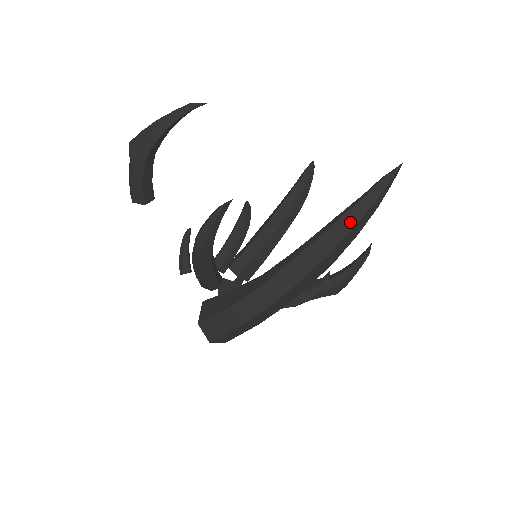
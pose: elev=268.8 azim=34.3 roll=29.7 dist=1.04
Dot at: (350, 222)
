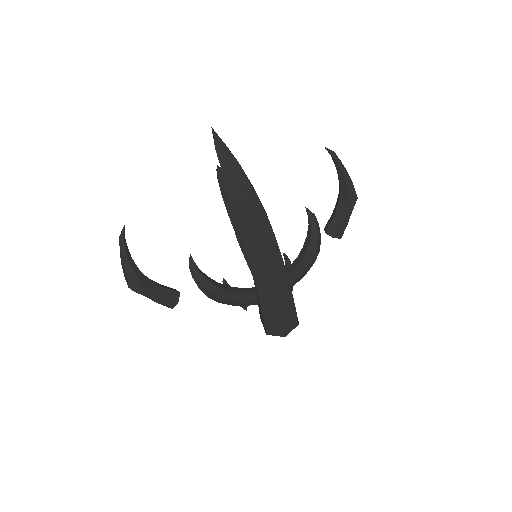
Dot at: (236, 193)
